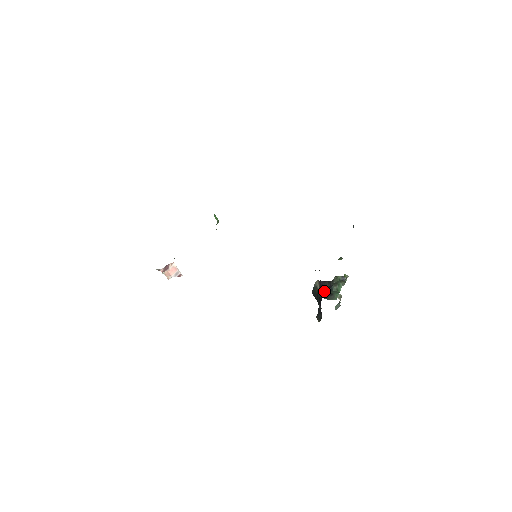
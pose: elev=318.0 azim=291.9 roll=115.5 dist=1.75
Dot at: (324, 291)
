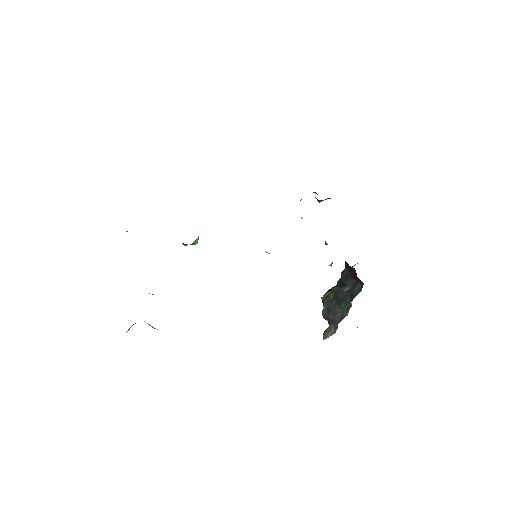
Dot at: (342, 271)
